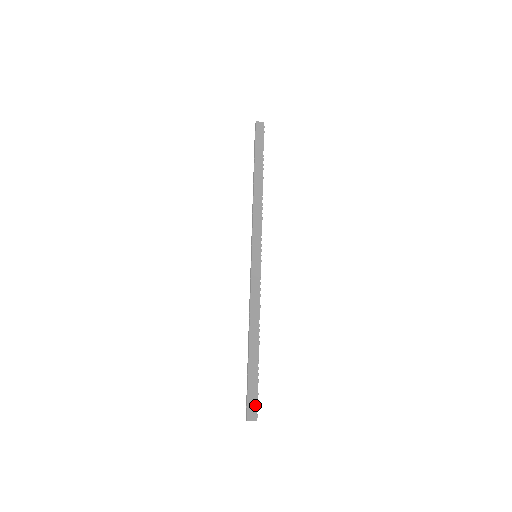
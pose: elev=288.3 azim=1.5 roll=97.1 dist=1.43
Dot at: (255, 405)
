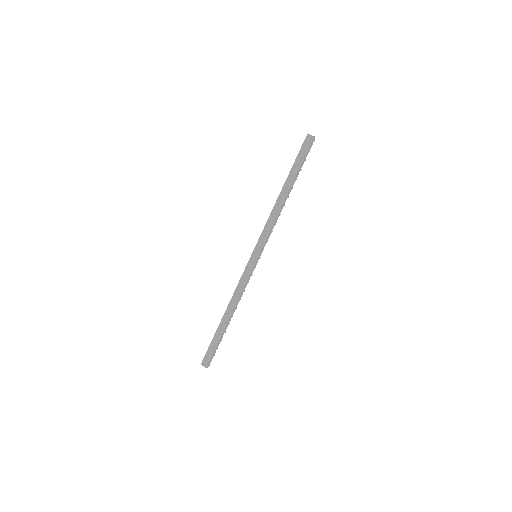
Dot at: (209, 358)
